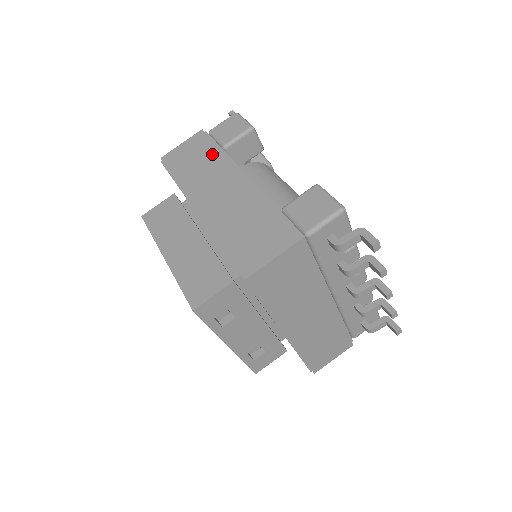
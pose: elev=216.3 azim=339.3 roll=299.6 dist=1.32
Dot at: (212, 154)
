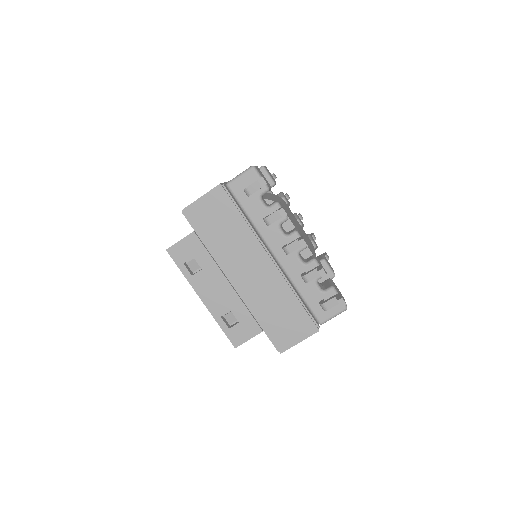
Dot at: occluded
